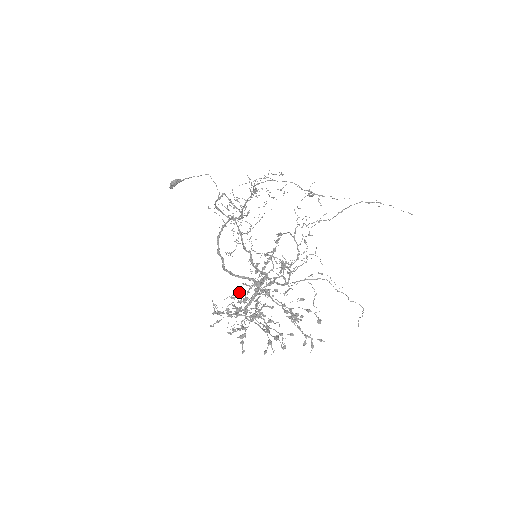
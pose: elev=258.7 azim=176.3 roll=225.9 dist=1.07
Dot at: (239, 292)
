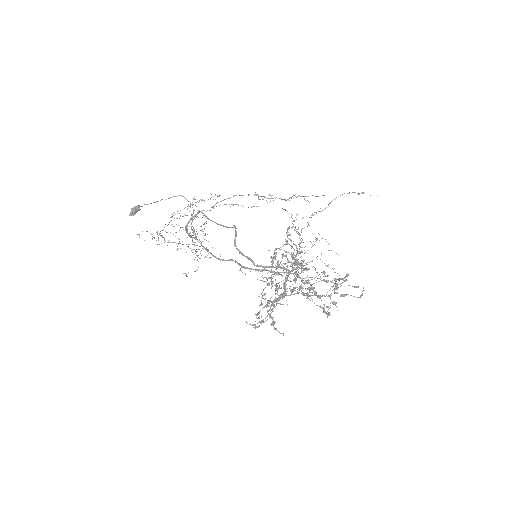
Dot at: occluded
